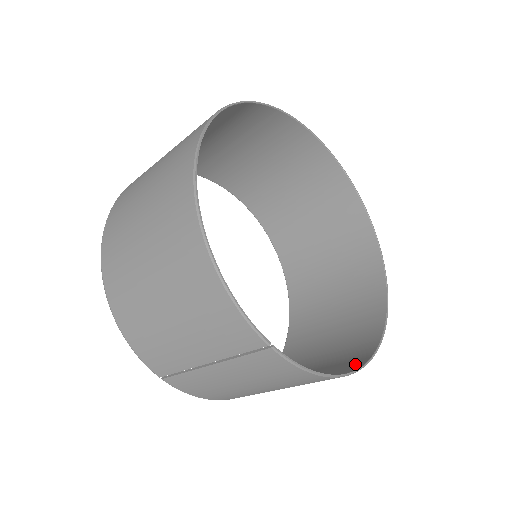
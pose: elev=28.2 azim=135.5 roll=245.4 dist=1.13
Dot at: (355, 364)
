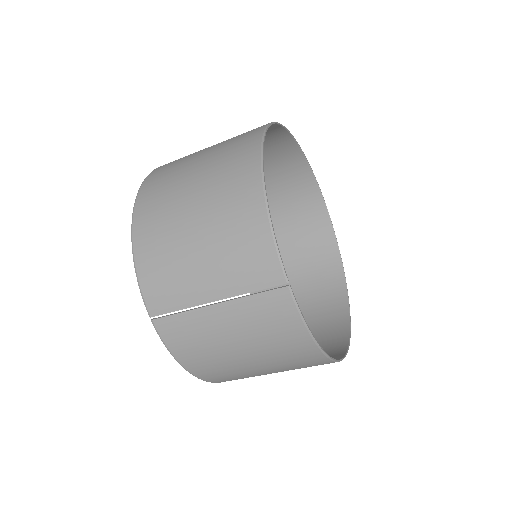
Dot at: occluded
